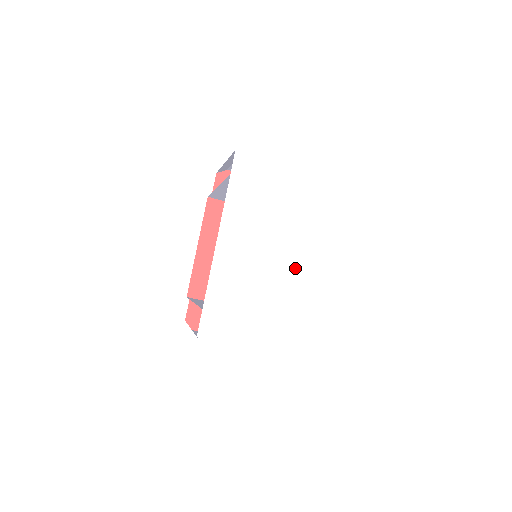
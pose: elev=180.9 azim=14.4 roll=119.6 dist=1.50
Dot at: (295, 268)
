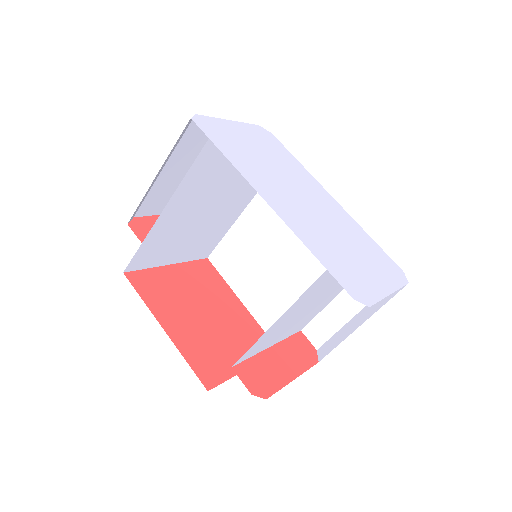
Dot at: (323, 205)
